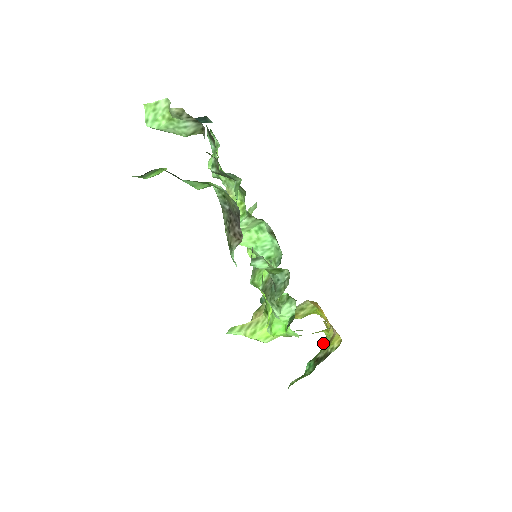
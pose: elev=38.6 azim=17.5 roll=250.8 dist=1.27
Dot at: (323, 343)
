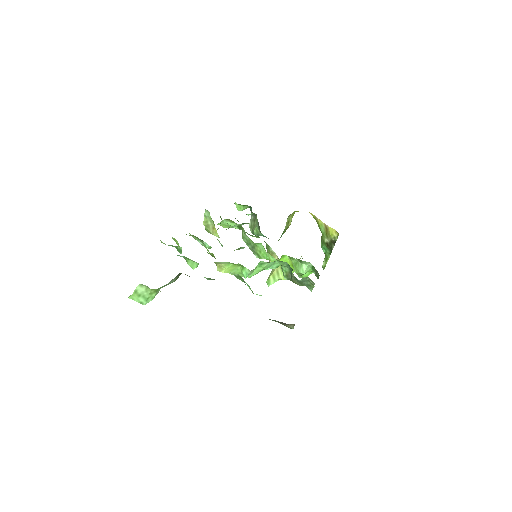
Dot at: (320, 230)
